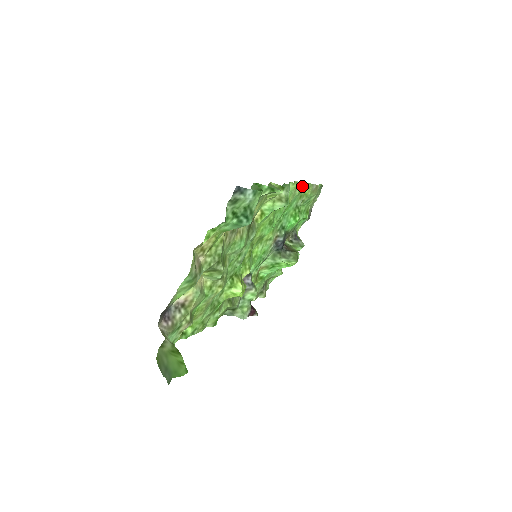
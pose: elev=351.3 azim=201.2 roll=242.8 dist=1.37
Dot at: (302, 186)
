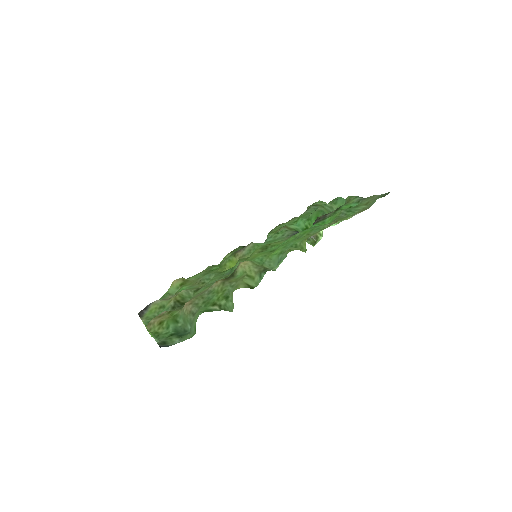
Dot at: (328, 226)
